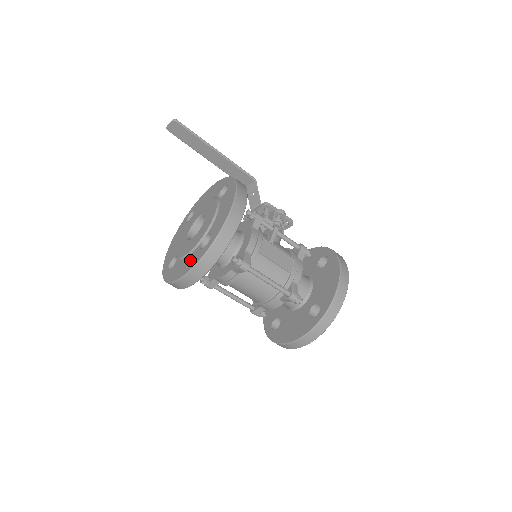
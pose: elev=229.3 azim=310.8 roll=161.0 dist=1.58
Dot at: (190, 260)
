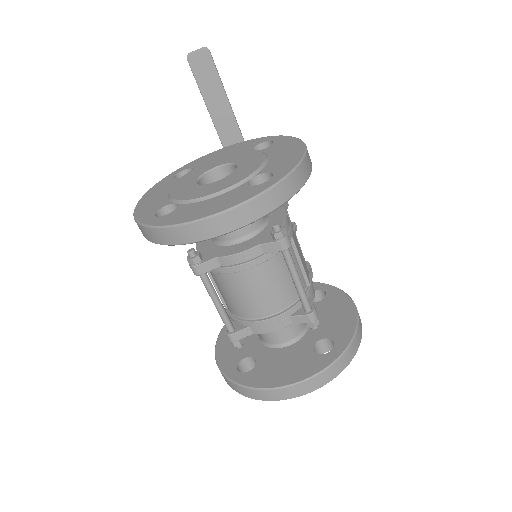
Dot at: (229, 197)
